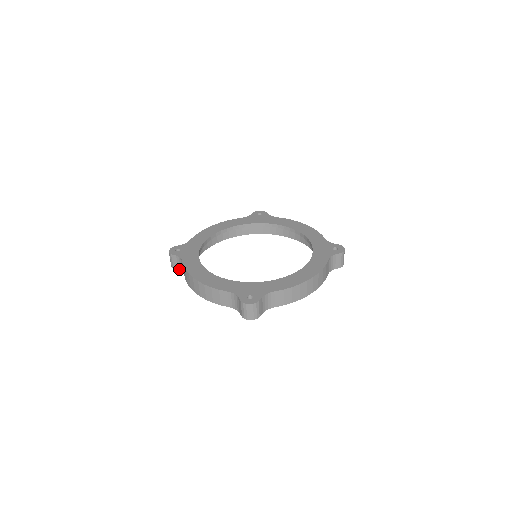
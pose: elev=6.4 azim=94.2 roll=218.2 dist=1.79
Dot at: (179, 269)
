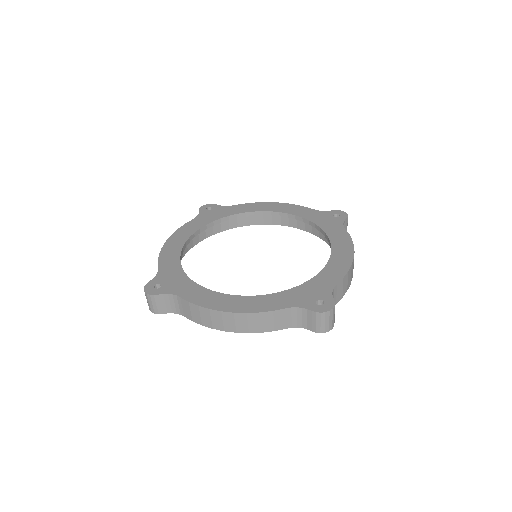
Dot at: occluded
